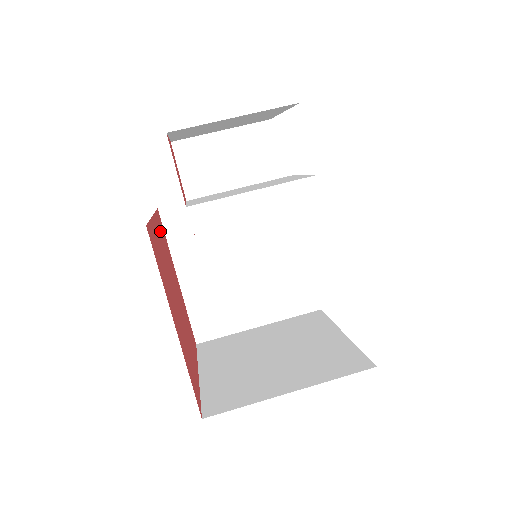
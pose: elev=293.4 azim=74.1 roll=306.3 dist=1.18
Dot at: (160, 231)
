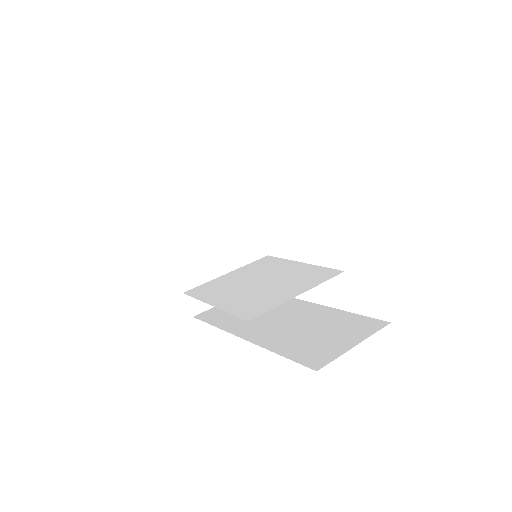
Dot at: occluded
